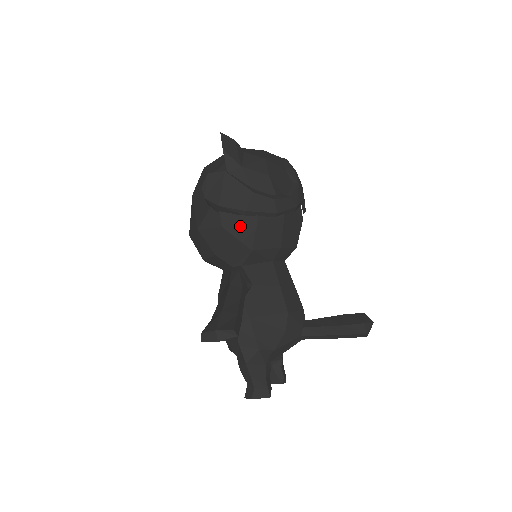
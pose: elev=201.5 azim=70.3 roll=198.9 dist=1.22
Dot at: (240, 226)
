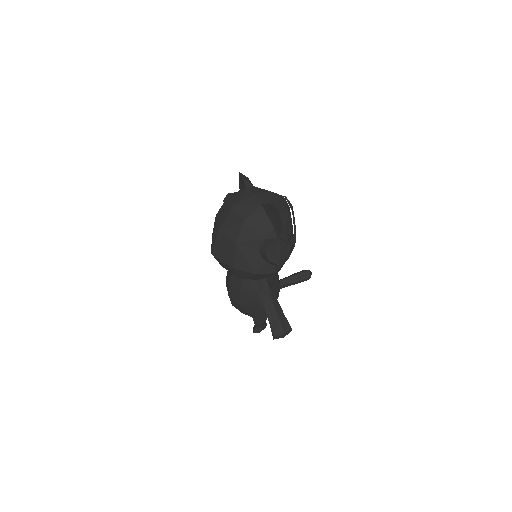
Dot at: (281, 266)
